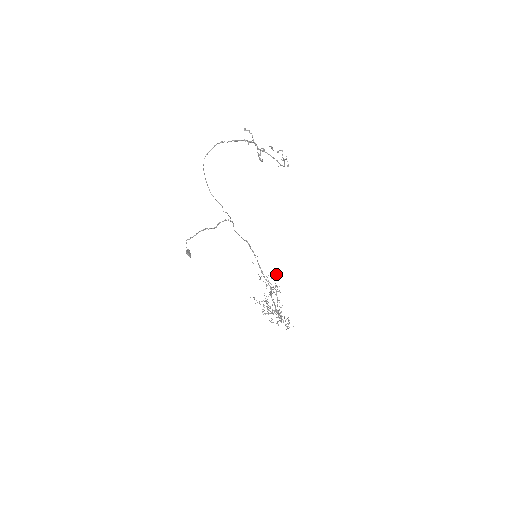
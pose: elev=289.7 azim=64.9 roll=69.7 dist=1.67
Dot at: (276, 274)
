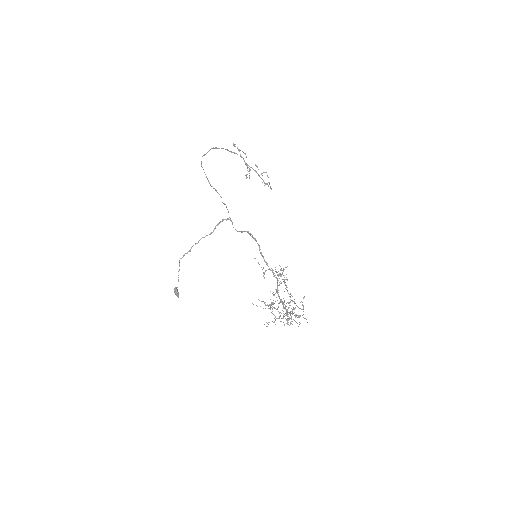
Dot at: occluded
